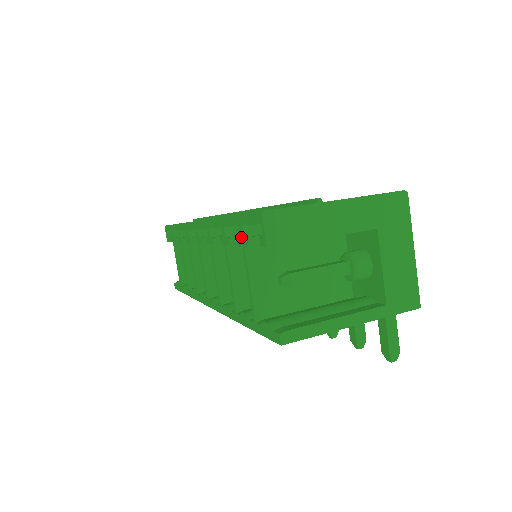
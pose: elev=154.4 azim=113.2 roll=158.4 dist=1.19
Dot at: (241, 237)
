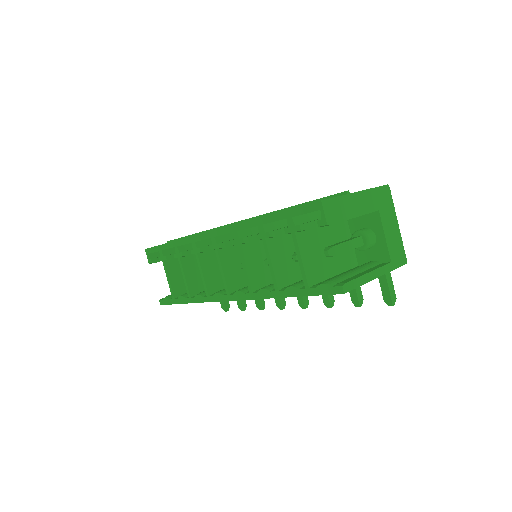
Dot at: (290, 226)
